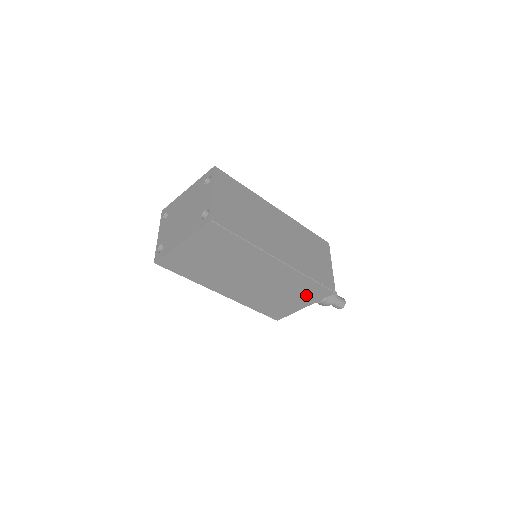
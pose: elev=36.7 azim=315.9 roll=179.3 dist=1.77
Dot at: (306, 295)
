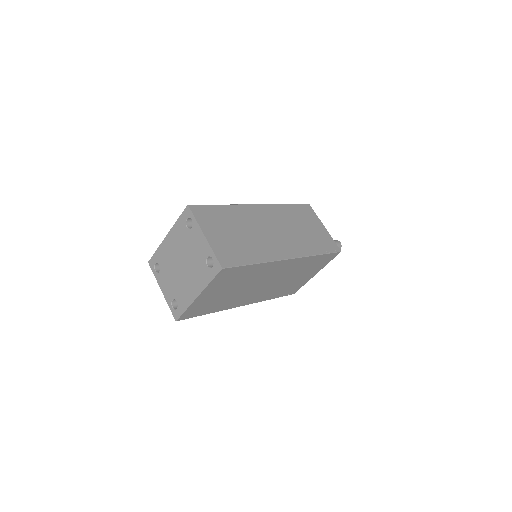
Dot at: (316, 266)
